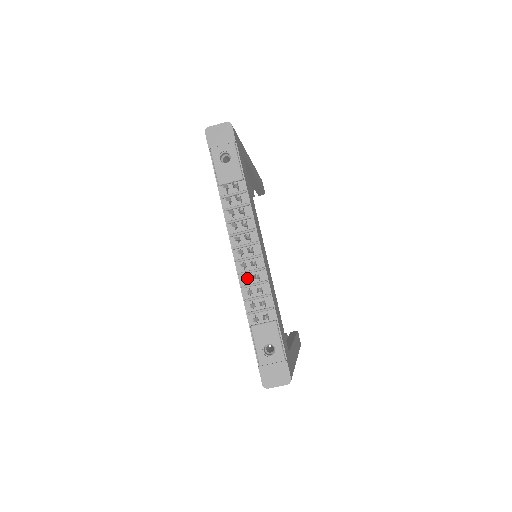
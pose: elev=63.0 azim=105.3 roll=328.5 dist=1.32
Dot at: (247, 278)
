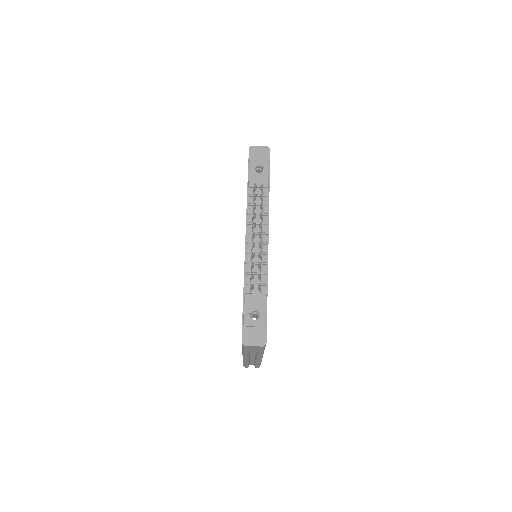
Dot at: (254, 254)
